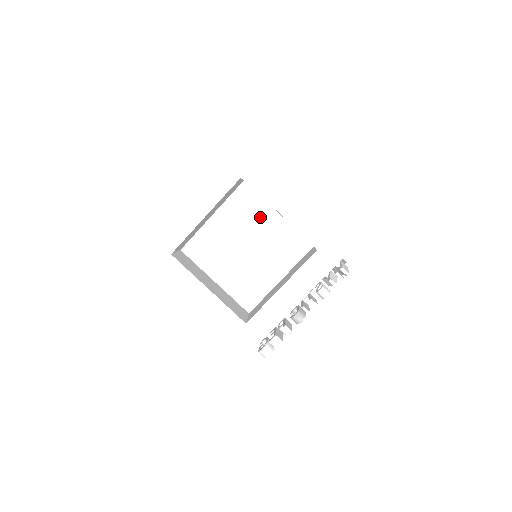
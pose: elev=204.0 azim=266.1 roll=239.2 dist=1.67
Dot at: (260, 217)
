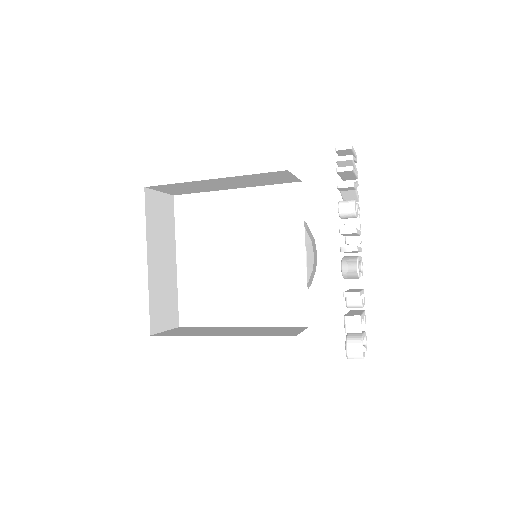
Dot at: (221, 213)
